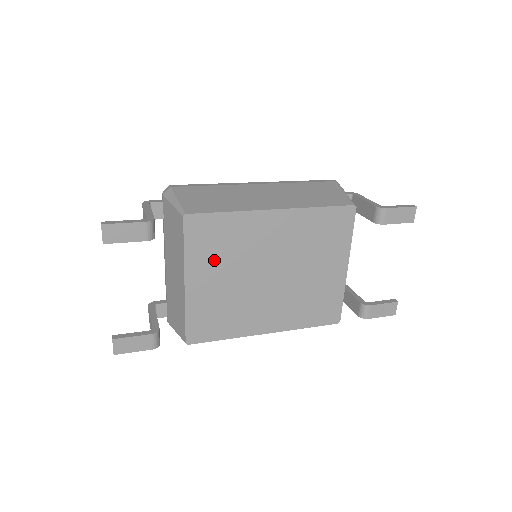
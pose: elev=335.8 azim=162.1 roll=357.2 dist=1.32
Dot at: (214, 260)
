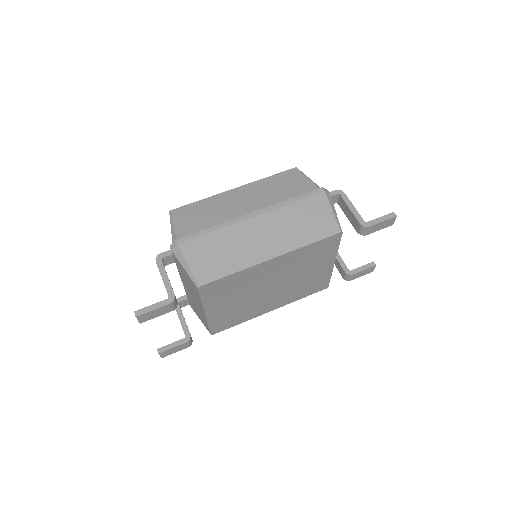
Dot at: (226, 297)
